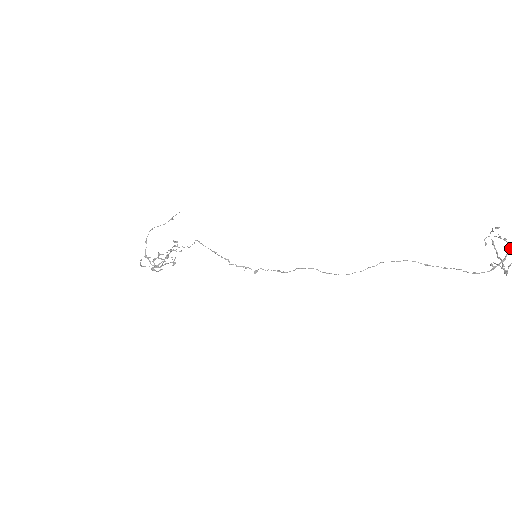
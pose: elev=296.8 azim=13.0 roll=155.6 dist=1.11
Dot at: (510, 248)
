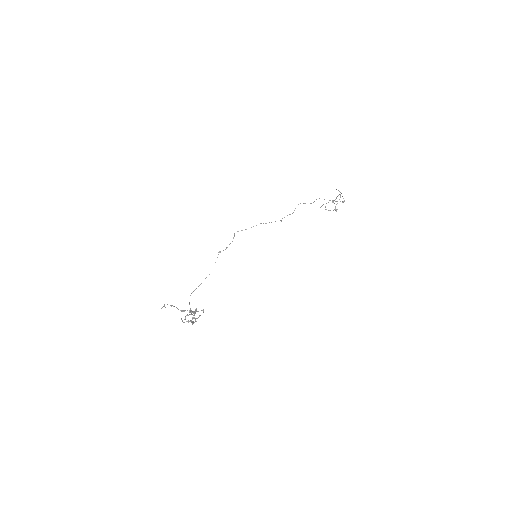
Dot at: (336, 189)
